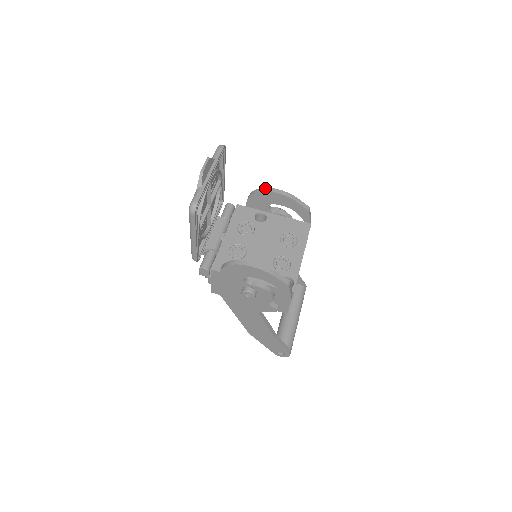
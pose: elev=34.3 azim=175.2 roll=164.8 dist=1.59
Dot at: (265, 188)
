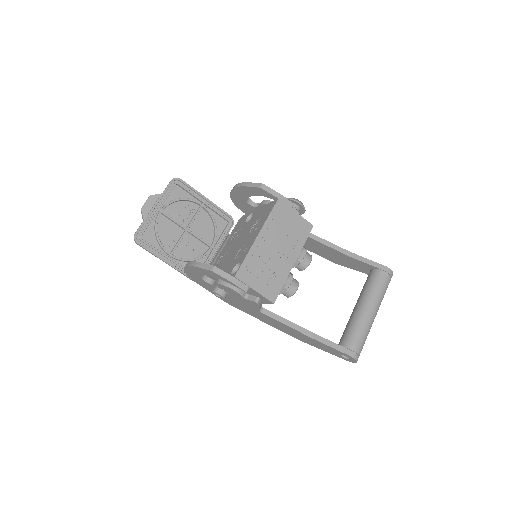
Dot at: occluded
